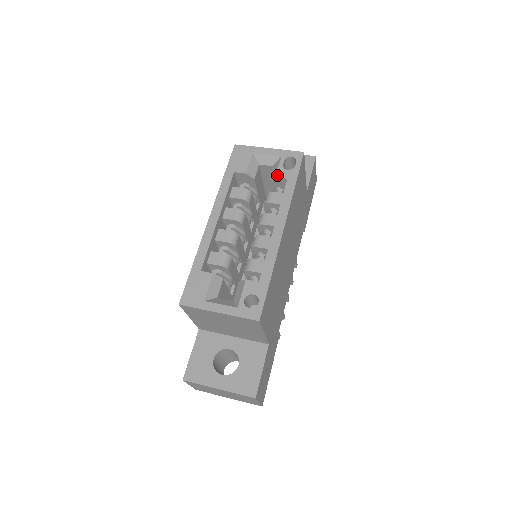
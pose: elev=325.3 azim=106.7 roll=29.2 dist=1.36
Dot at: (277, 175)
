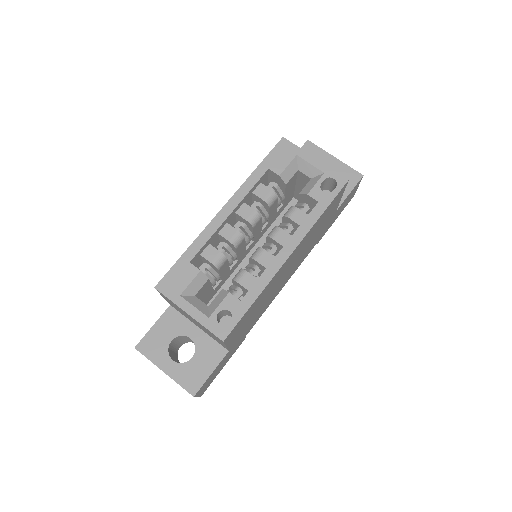
Dot at: (310, 193)
